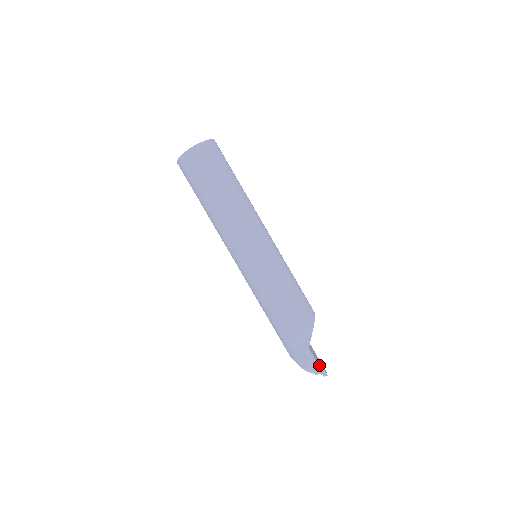
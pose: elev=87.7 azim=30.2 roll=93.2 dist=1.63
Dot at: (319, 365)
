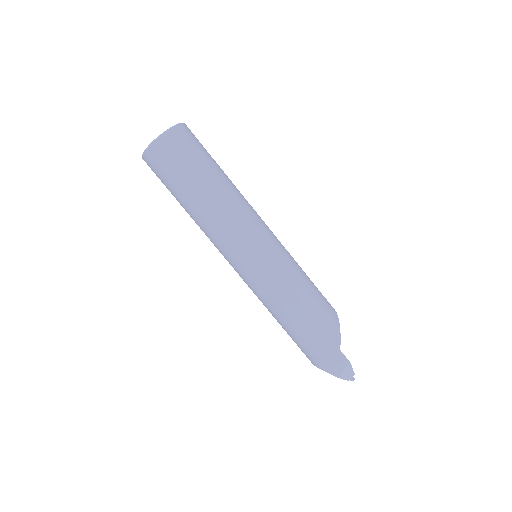
Dot at: (352, 368)
